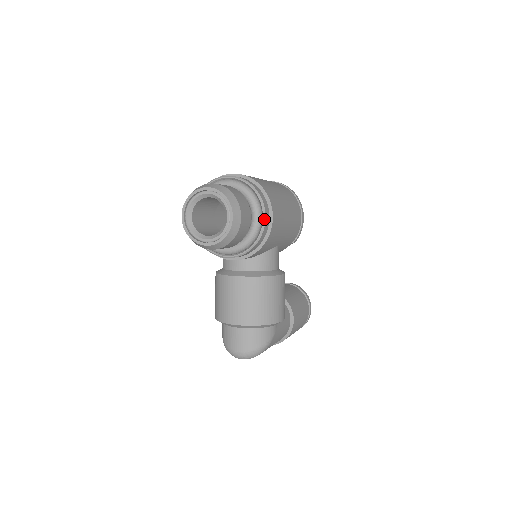
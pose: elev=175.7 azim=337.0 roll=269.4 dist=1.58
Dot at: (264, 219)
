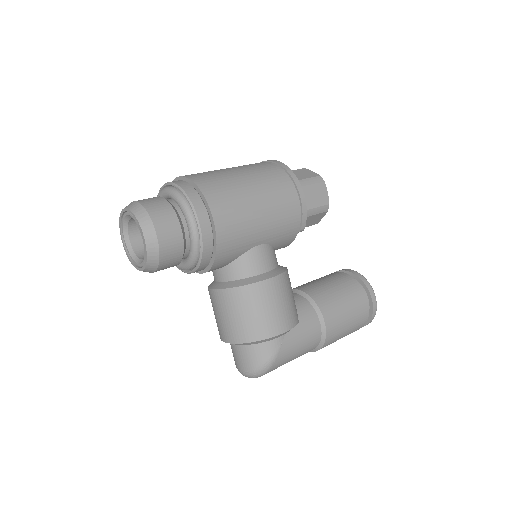
Dot at: (198, 227)
